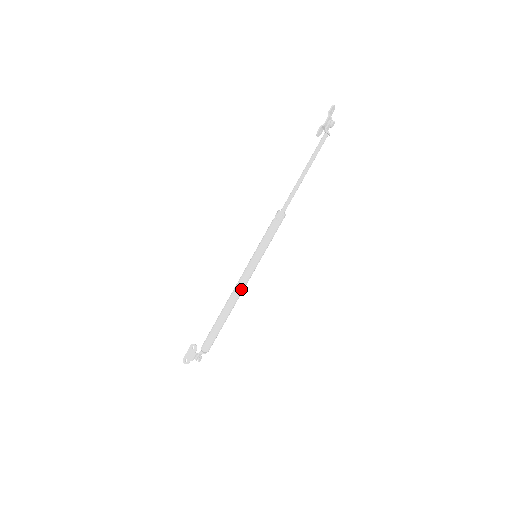
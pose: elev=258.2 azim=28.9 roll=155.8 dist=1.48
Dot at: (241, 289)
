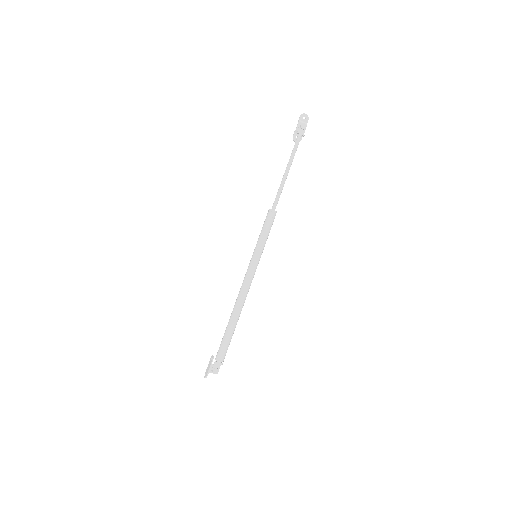
Dot at: (243, 289)
